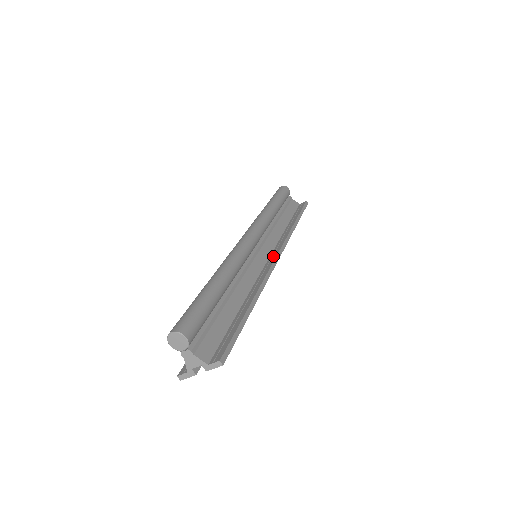
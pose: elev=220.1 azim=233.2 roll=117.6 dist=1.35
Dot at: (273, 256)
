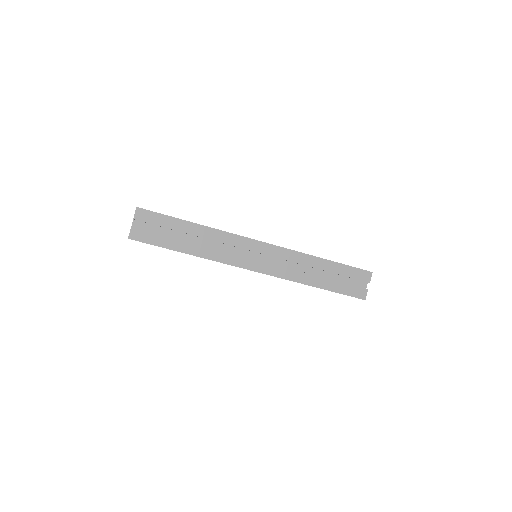
Dot at: (261, 245)
